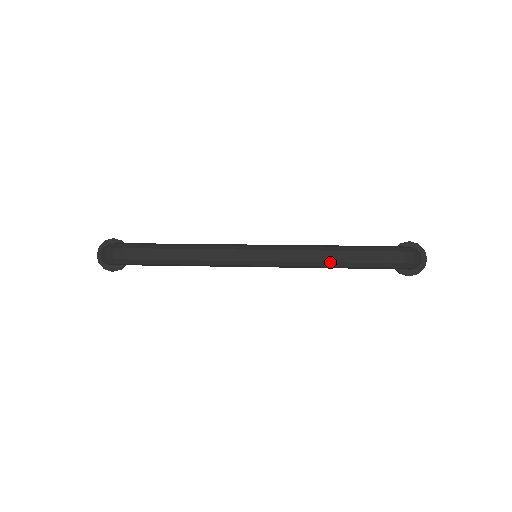
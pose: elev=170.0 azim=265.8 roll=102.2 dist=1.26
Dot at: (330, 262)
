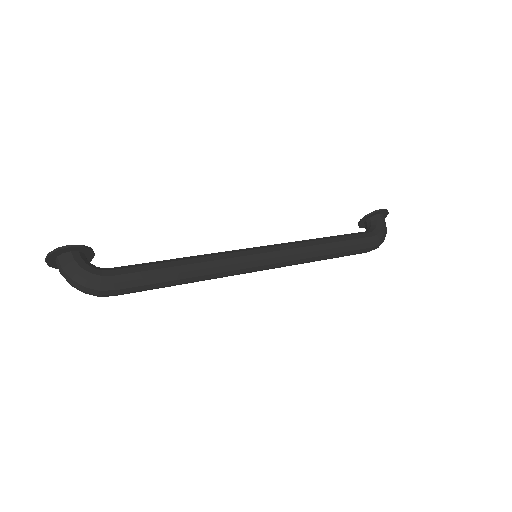
Dot at: occluded
